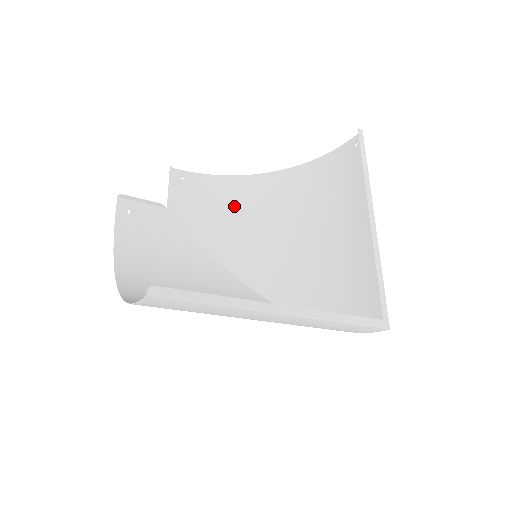
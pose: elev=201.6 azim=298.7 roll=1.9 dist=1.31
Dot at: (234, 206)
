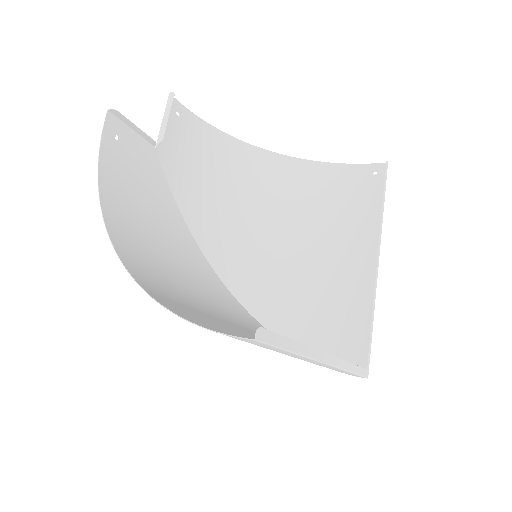
Dot at: (223, 174)
